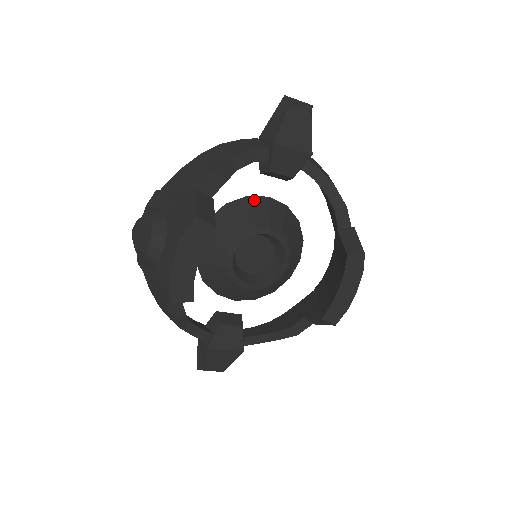
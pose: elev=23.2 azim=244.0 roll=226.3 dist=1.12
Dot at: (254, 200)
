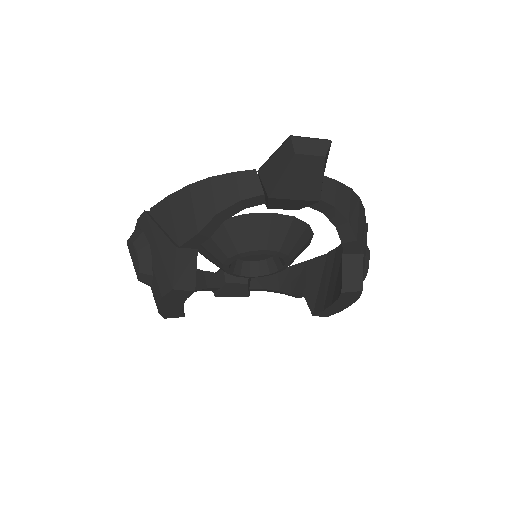
Dot at: (253, 218)
